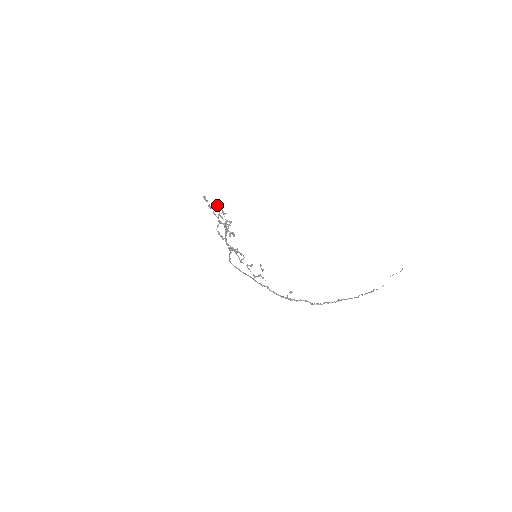
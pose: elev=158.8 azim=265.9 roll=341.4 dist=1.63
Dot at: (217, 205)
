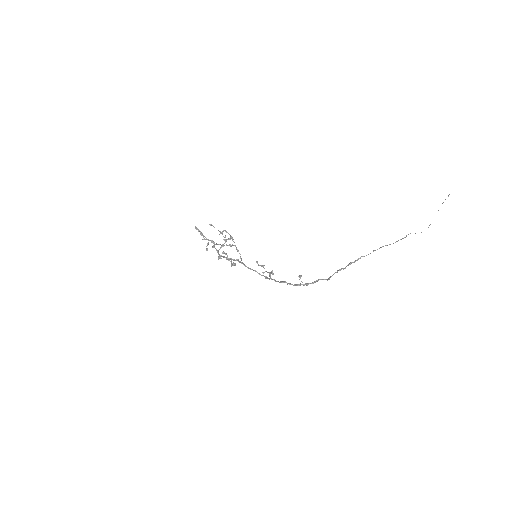
Dot at: (224, 230)
